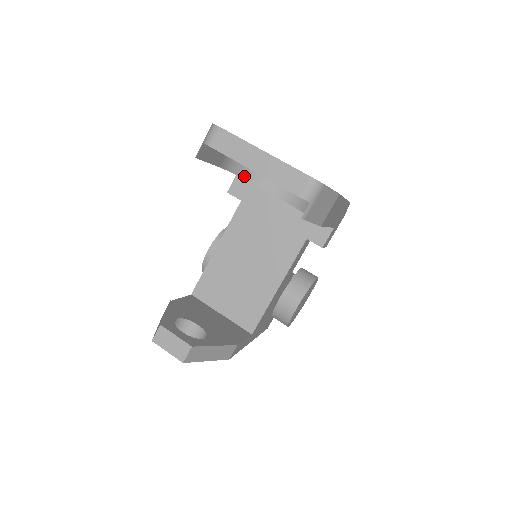
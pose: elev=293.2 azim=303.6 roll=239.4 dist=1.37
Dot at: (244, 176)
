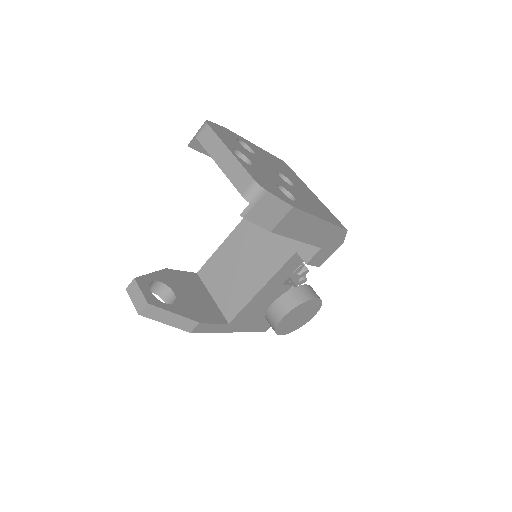
Dot at: occluded
